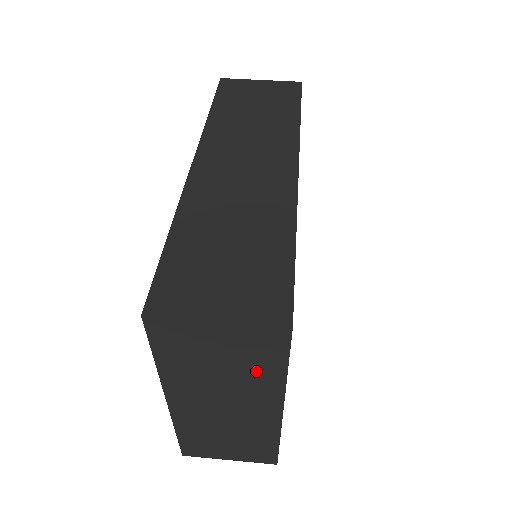
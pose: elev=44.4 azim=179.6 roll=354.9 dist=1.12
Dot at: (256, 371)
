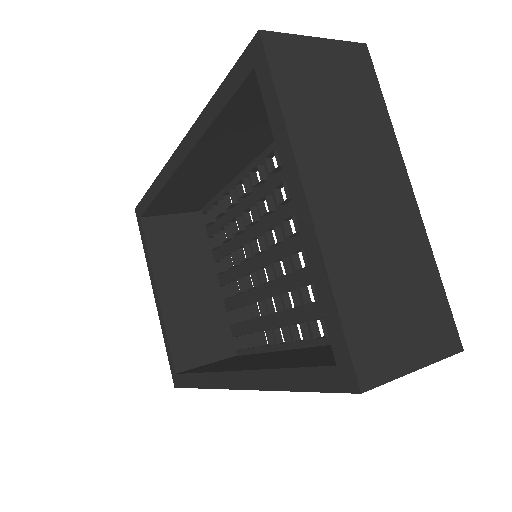
Dot at: (366, 112)
